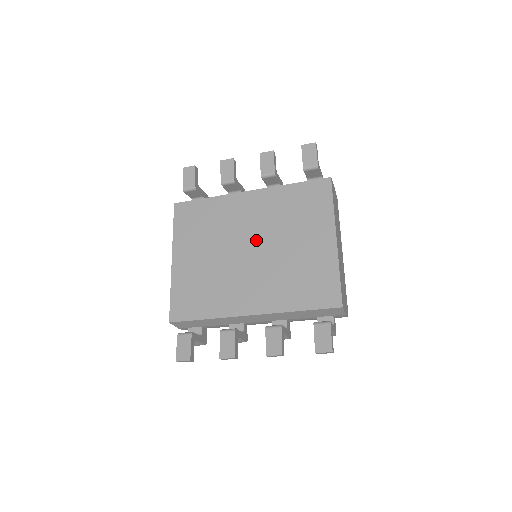
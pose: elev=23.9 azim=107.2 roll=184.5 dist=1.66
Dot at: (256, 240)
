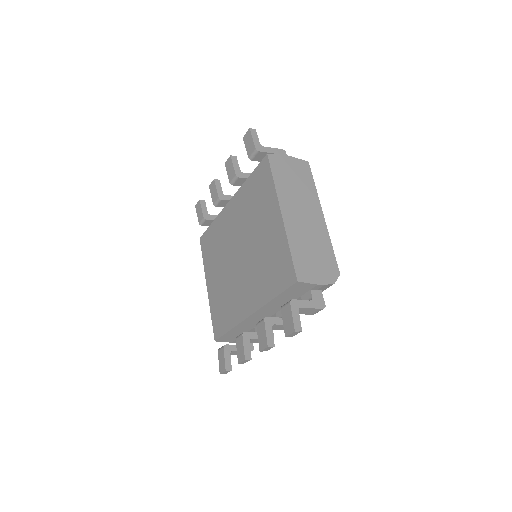
Dot at: (240, 244)
